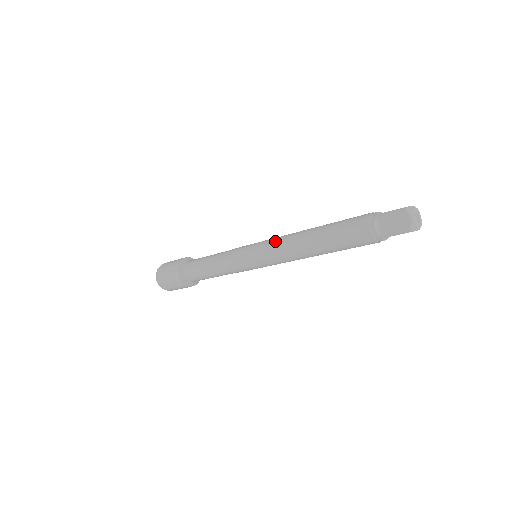
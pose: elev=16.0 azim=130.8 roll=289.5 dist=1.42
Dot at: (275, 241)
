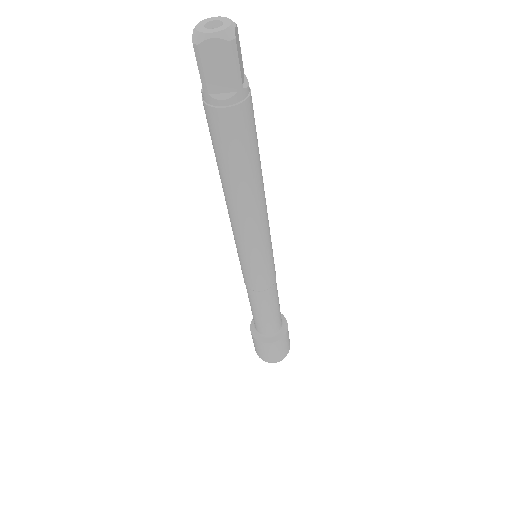
Dot at: occluded
